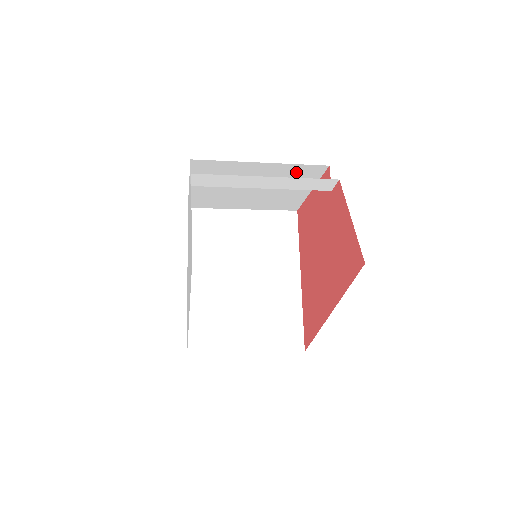
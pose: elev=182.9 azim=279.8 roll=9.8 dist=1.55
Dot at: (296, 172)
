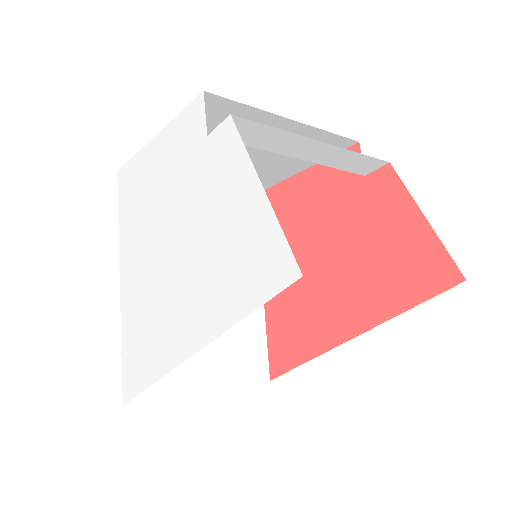
Dot at: occluded
